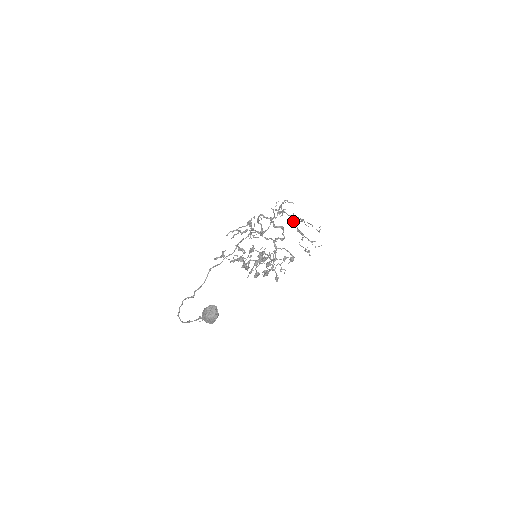
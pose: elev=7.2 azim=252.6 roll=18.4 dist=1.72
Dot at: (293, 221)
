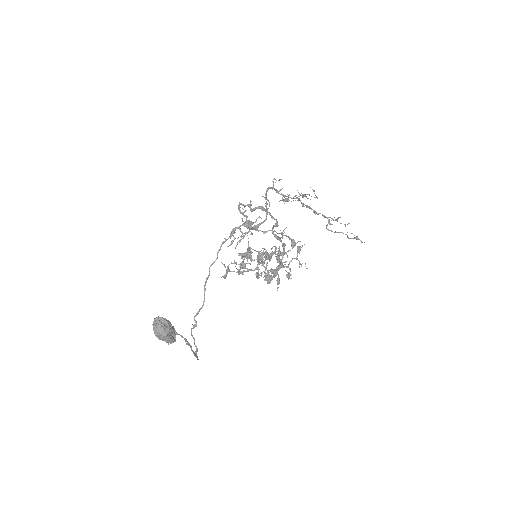
Dot at: (302, 203)
